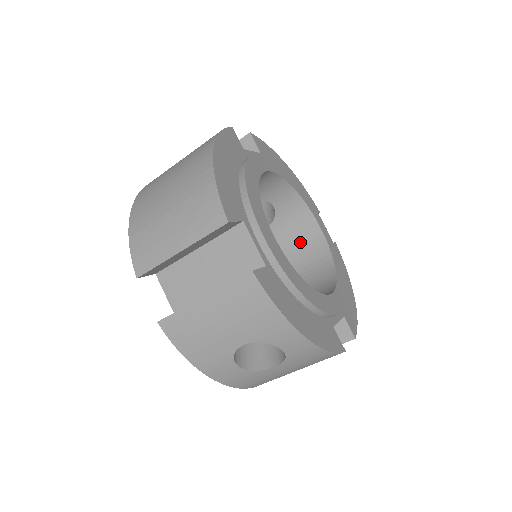
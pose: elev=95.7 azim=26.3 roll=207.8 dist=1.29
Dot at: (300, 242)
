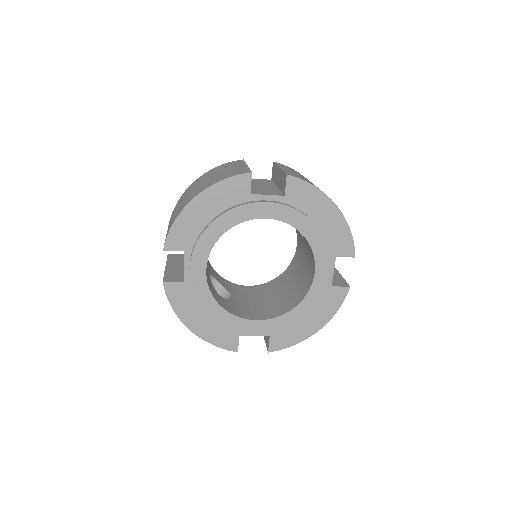
Dot at: (309, 267)
